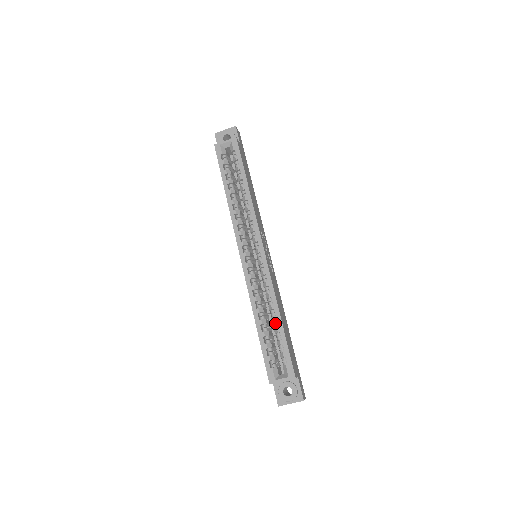
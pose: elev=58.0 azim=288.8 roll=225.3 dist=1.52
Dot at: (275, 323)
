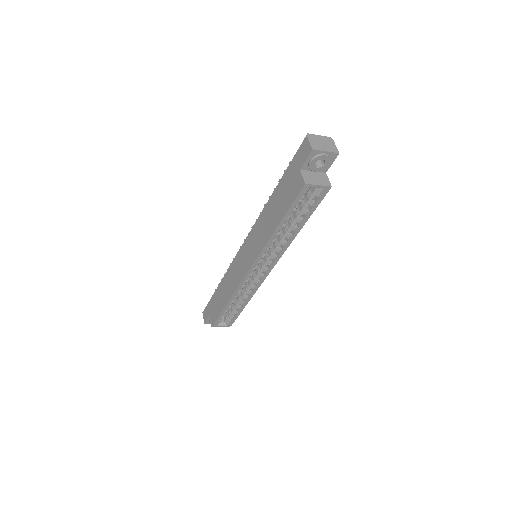
Dot at: (240, 303)
